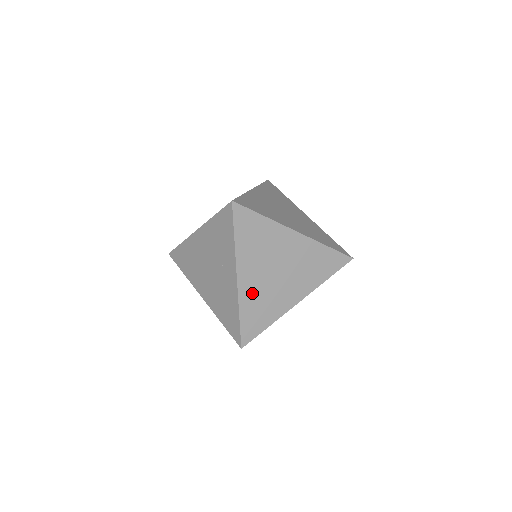
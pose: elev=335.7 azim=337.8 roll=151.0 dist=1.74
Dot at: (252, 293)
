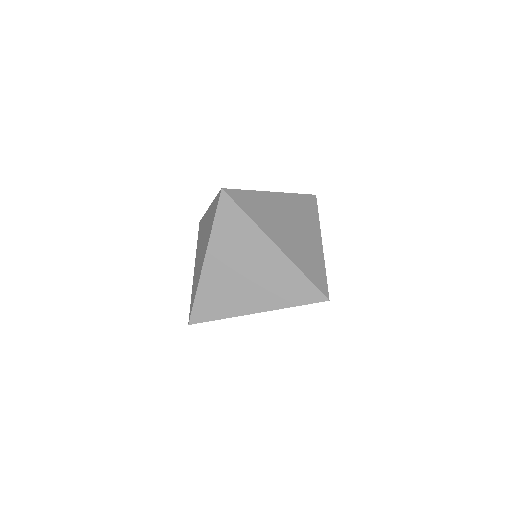
Dot at: (214, 281)
